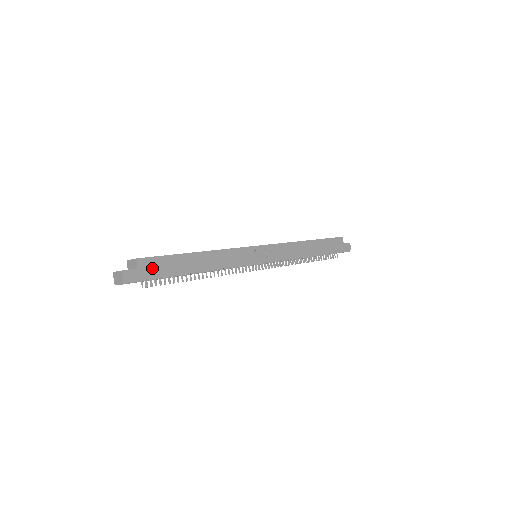
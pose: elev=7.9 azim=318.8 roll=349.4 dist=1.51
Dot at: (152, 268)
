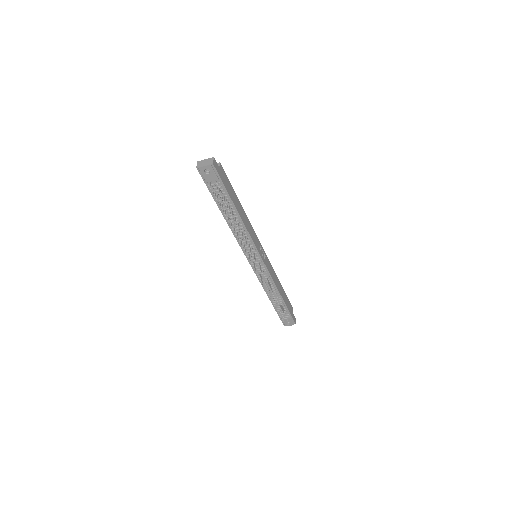
Dot at: (224, 178)
